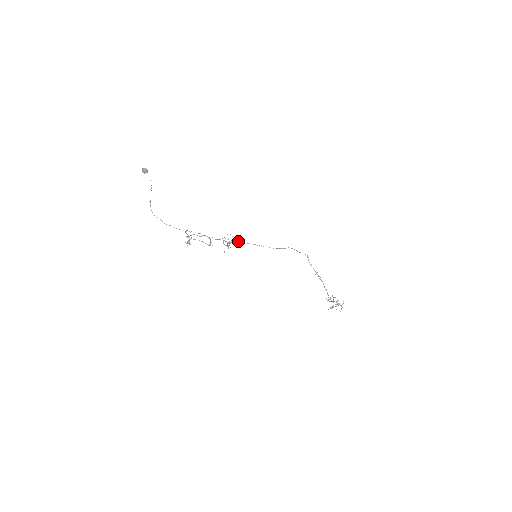
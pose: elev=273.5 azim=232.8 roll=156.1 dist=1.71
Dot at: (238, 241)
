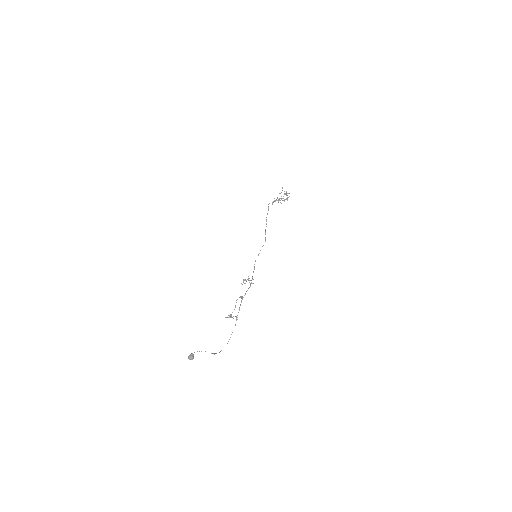
Dot at: occluded
